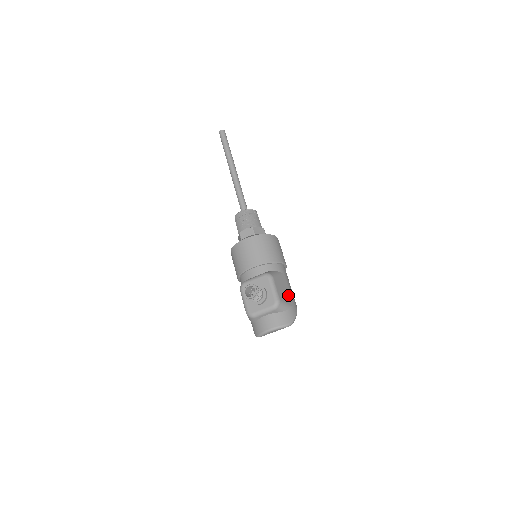
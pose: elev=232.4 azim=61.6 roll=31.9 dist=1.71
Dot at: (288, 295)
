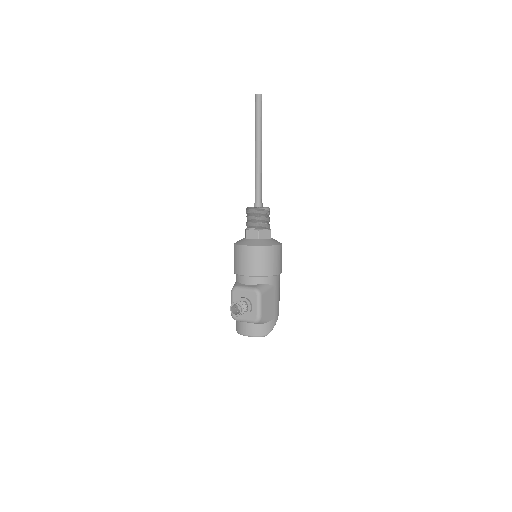
Dot at: (272, 308)
